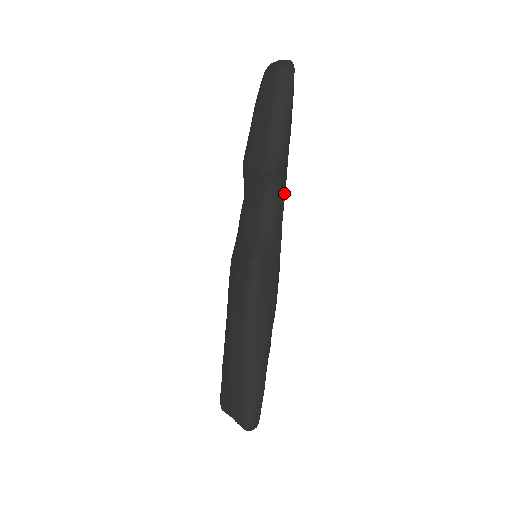
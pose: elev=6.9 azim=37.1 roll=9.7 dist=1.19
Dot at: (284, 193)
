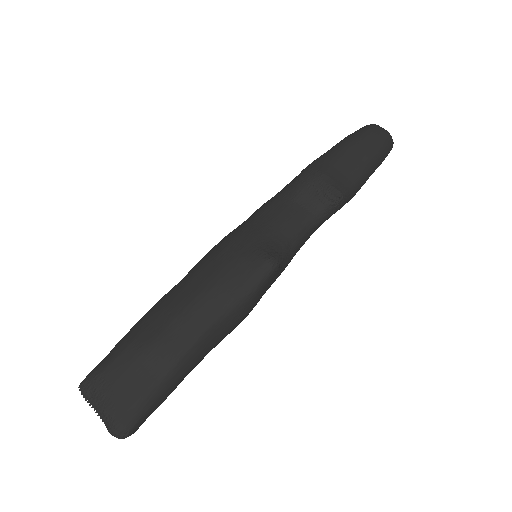
Dot at: occluded
